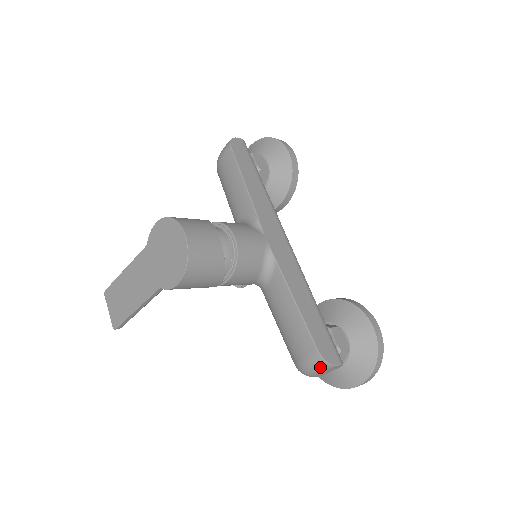
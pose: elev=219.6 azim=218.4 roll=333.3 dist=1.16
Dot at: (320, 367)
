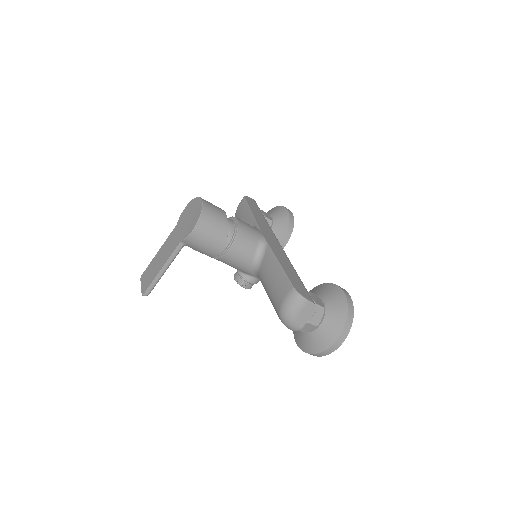
Dot at: (296, 302)
